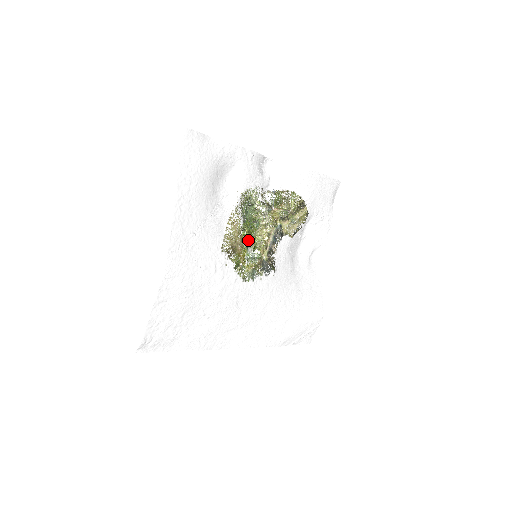
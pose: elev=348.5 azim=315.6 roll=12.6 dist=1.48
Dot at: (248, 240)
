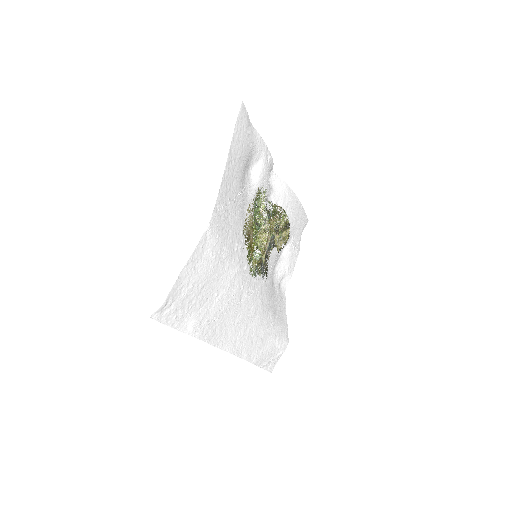
Dot at: occluded
